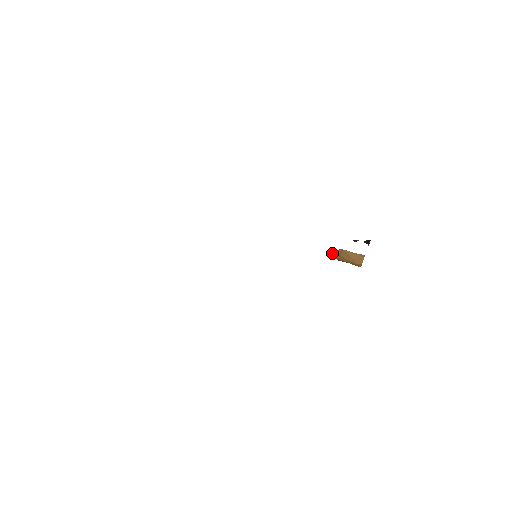
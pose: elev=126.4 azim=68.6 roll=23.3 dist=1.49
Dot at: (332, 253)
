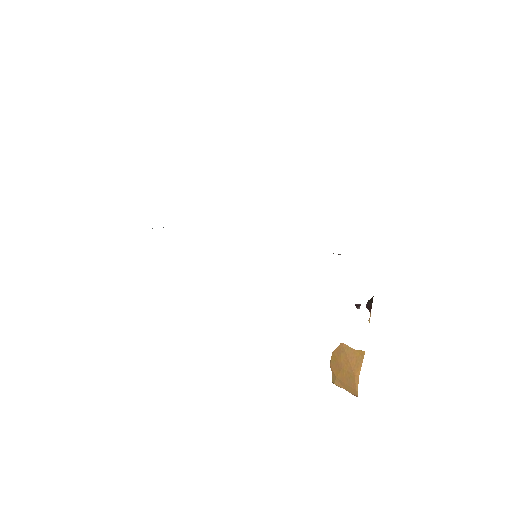
Dot at: (330, 363)
